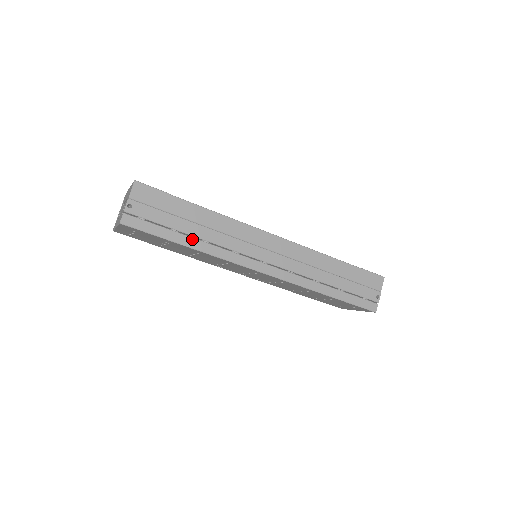
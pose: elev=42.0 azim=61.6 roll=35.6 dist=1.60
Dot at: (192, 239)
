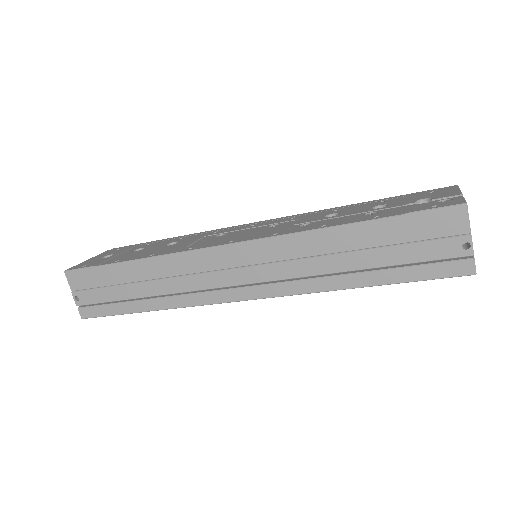
Dot at: (145, 301)
